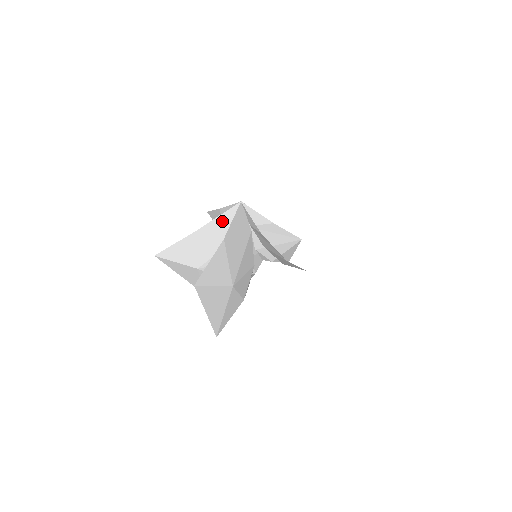
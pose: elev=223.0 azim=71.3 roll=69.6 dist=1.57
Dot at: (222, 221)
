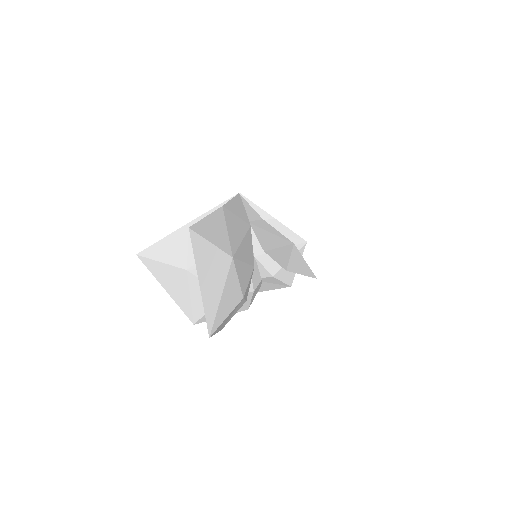
Dot at: occluded
